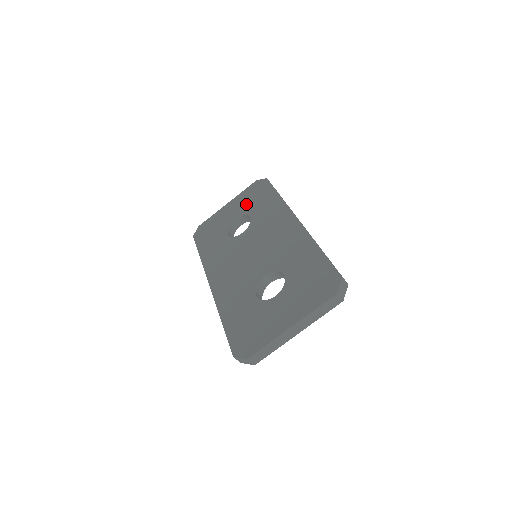
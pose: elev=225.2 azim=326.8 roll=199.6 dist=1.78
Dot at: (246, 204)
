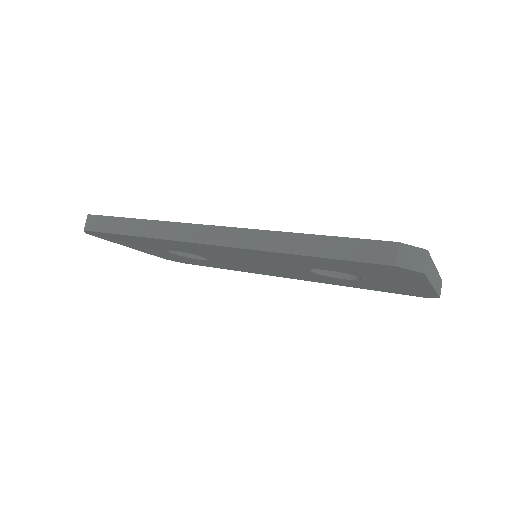
Dot at: occluded
